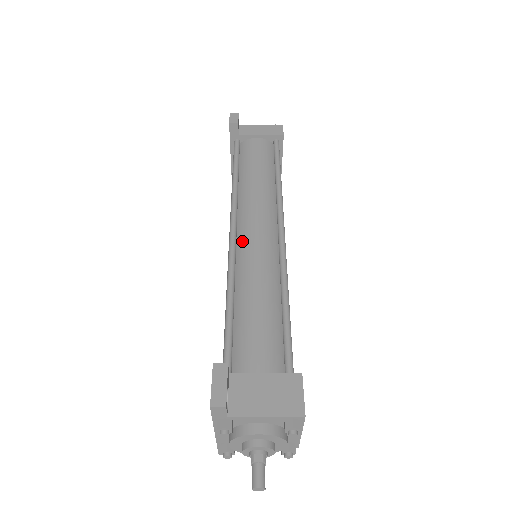
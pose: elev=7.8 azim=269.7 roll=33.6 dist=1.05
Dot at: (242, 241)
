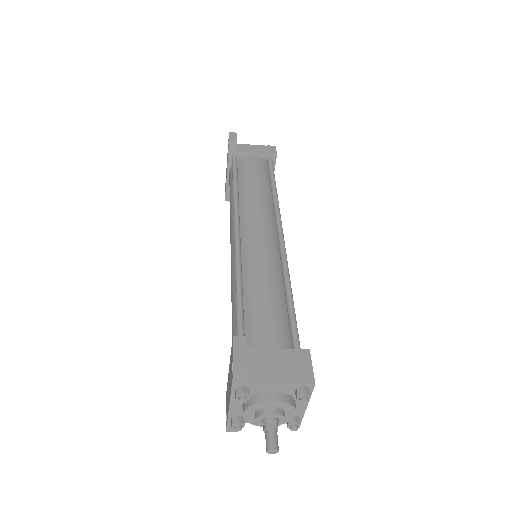
Dot at: (246, 240)
